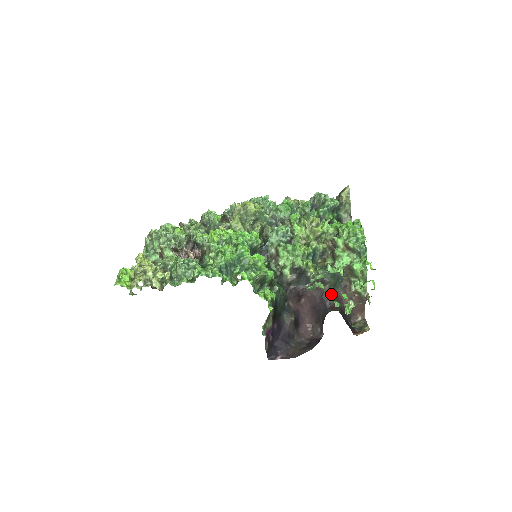
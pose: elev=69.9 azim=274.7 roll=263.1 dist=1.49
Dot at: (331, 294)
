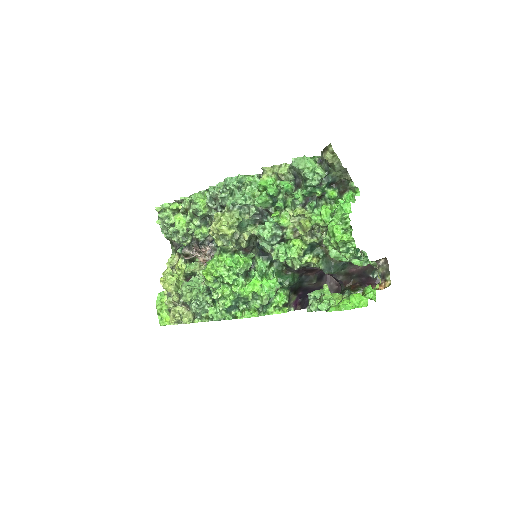
Dot at: (341, 274)
